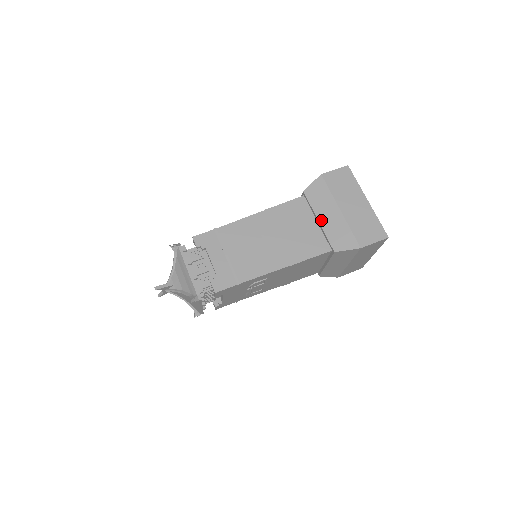
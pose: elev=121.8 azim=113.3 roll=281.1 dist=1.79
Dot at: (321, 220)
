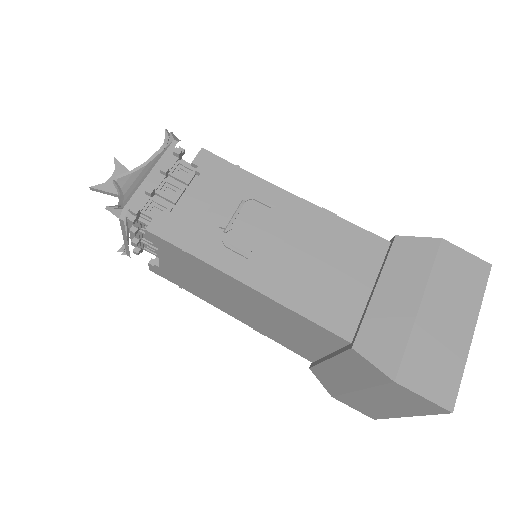
Dot at: (330, 363)
